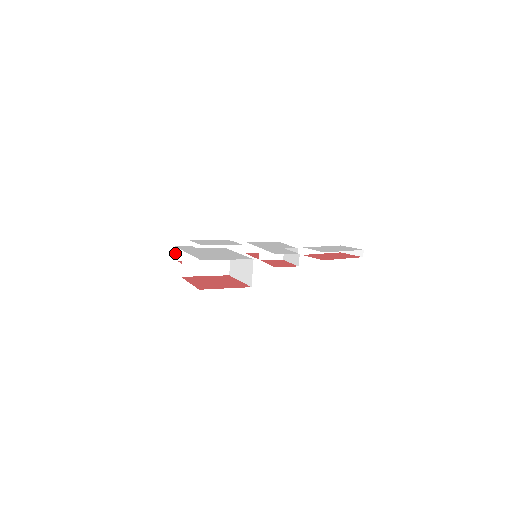
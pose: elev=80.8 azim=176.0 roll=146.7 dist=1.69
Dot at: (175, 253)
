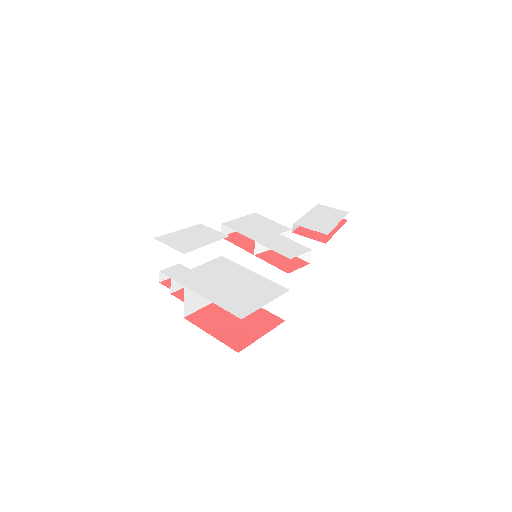
Dot at: (160, 279)
